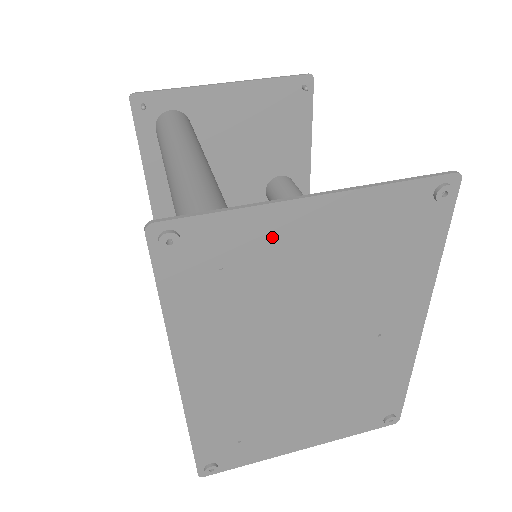
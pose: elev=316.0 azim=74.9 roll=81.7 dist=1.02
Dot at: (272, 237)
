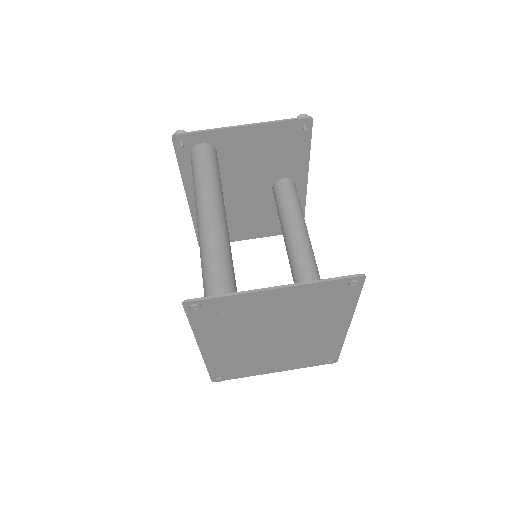
Dot at: (251, 303)
